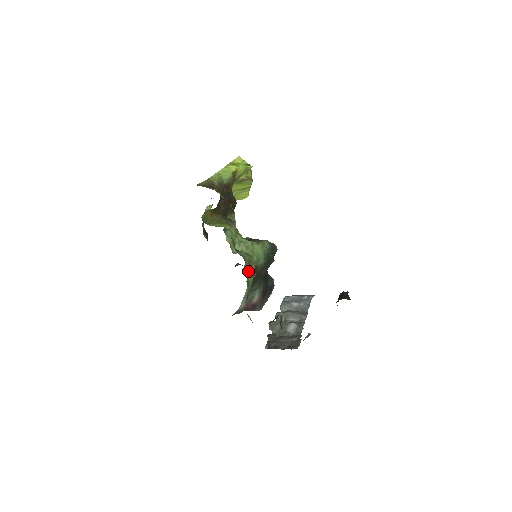
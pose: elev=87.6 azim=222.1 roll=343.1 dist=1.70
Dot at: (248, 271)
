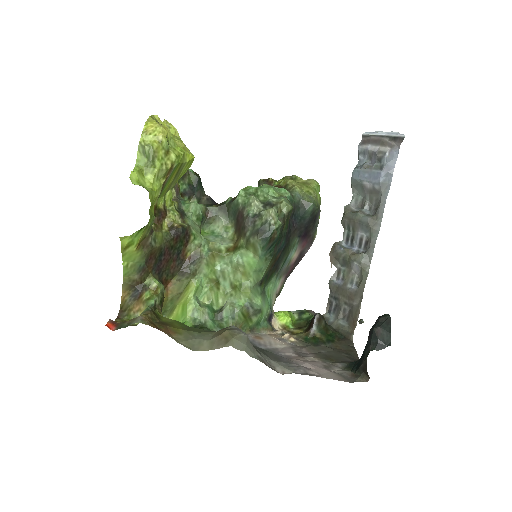
Dot at: (247, 322)
